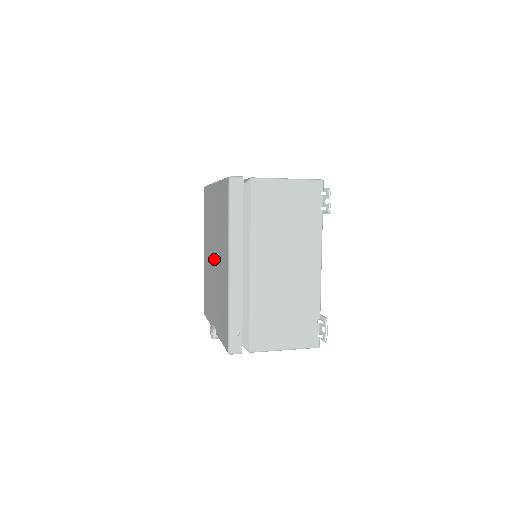
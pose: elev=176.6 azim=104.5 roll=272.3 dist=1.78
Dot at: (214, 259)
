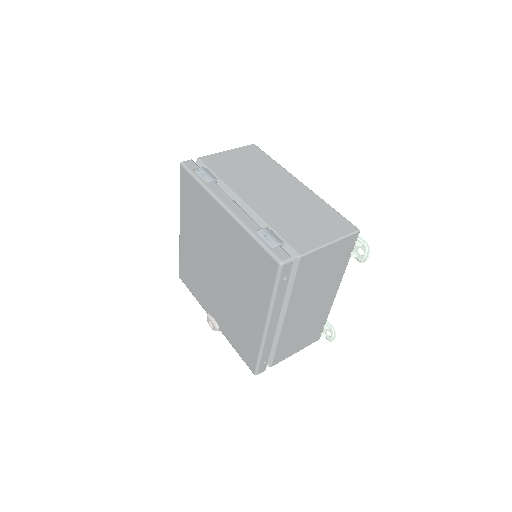
Dot at: (218, 274)
